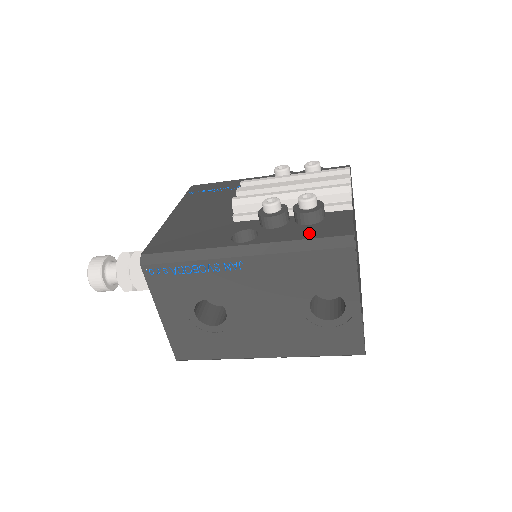
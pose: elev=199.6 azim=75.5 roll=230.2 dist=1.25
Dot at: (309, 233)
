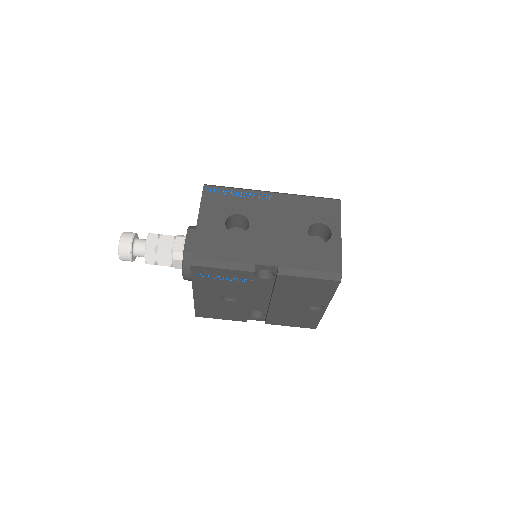
Dot at: occluded
